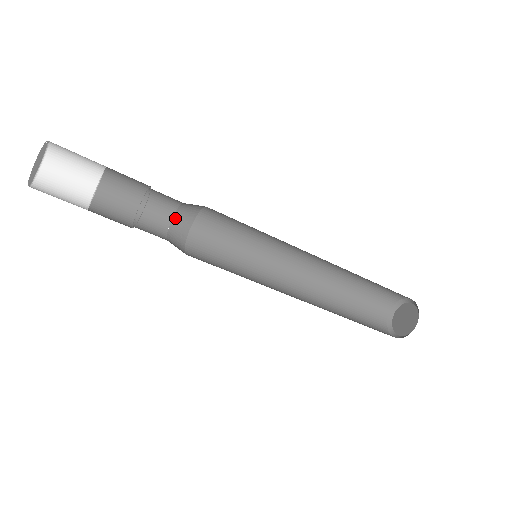
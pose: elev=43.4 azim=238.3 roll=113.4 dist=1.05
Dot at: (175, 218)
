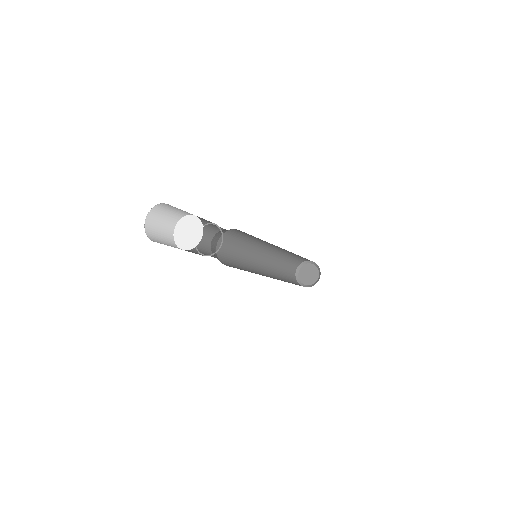
Dot at: (217, 233)
